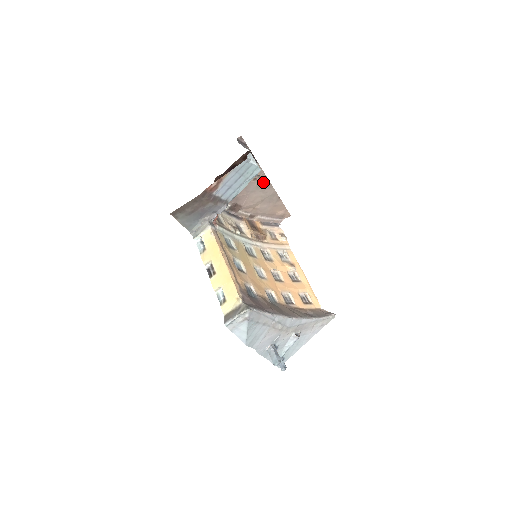
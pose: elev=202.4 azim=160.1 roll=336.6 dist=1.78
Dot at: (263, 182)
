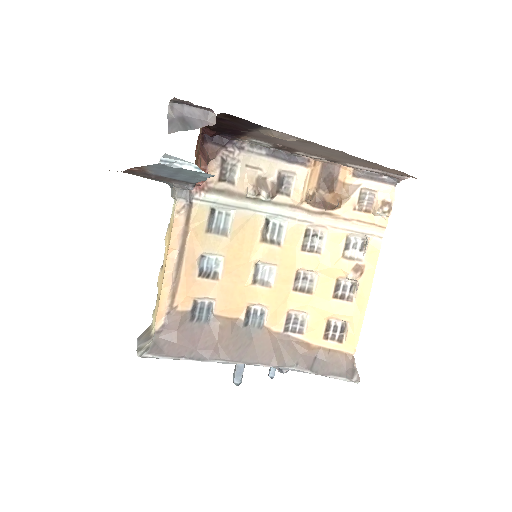
Dot at: (310, 143)
